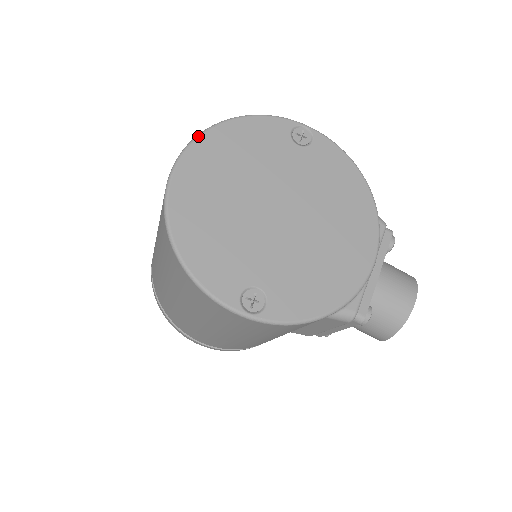
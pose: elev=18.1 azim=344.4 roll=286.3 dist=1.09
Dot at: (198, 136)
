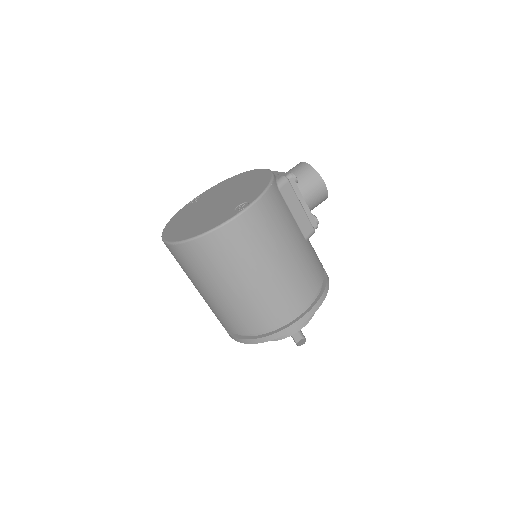
Dot at: (162, 235)
